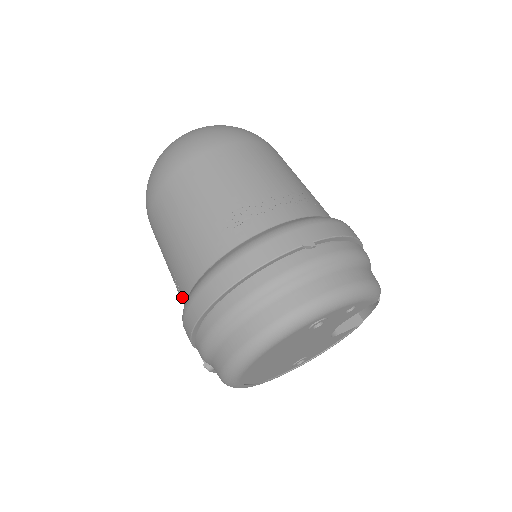
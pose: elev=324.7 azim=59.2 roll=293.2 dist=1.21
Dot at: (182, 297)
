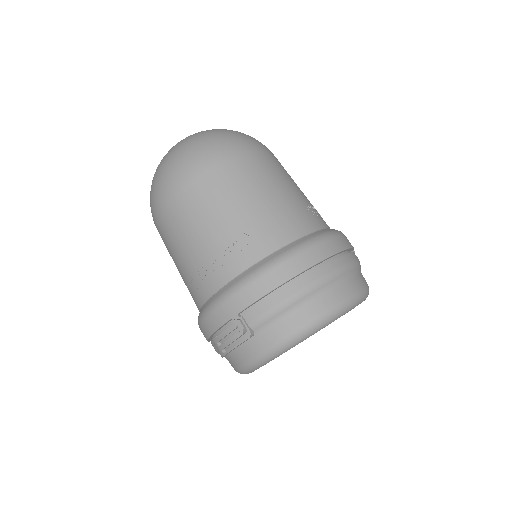
Dot at: (251, 255)
